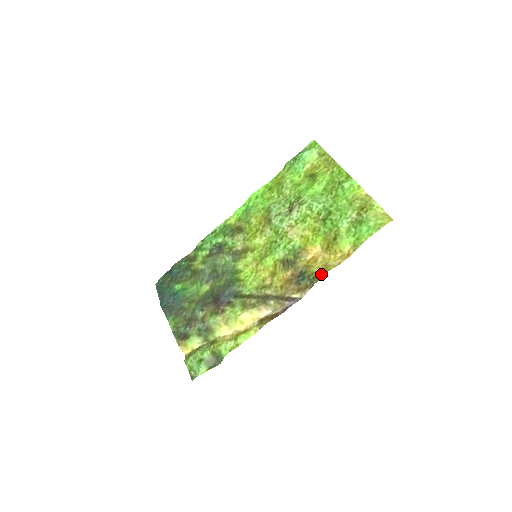
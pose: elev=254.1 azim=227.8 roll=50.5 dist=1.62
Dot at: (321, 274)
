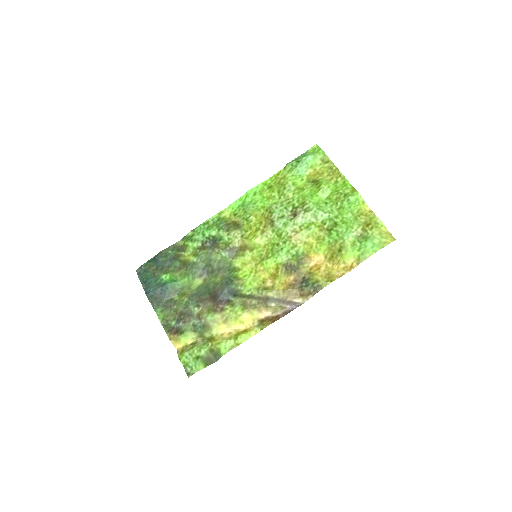
Dot at: (326, 283)
